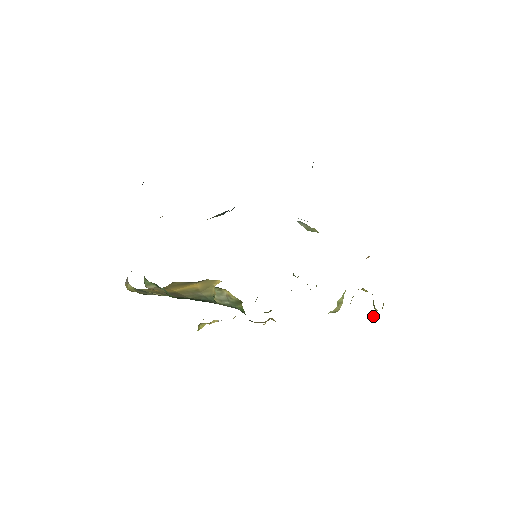
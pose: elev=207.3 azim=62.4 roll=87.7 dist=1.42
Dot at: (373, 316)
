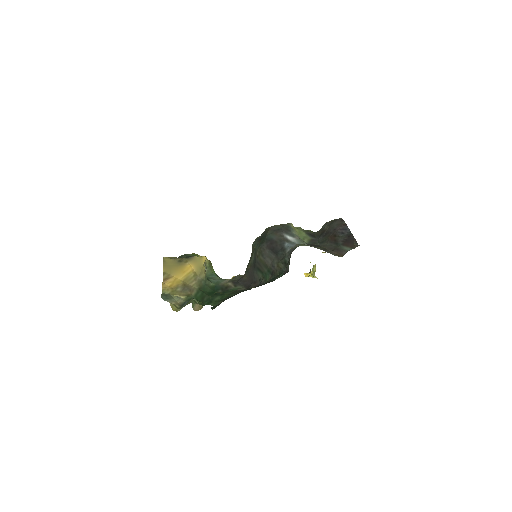
Dot at: occluded
